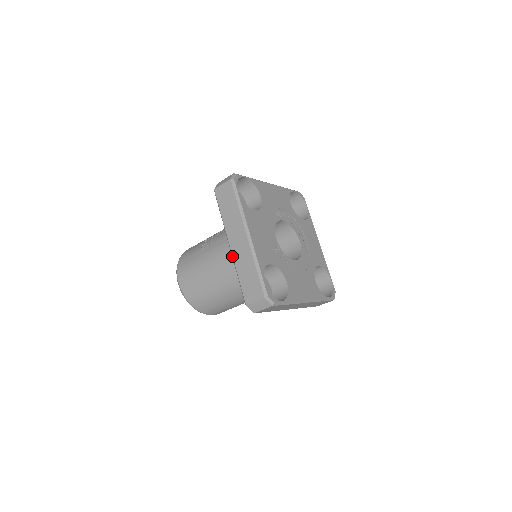
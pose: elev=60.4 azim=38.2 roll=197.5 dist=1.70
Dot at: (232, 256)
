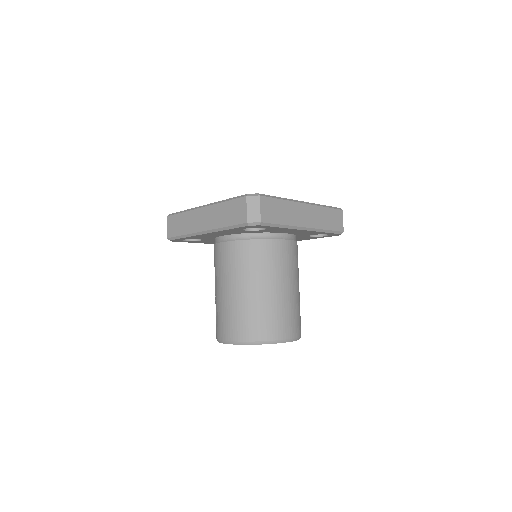
Dot at: (210, 231)
